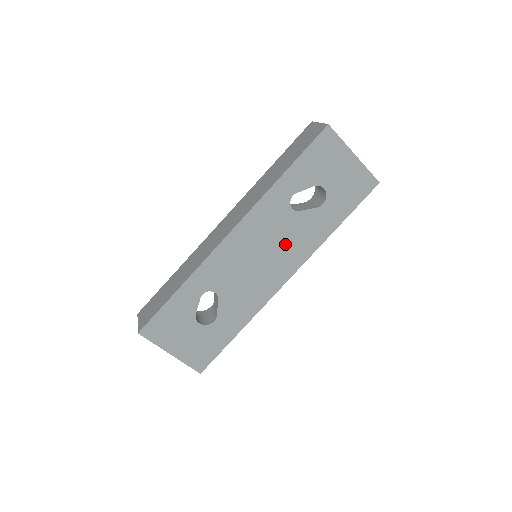
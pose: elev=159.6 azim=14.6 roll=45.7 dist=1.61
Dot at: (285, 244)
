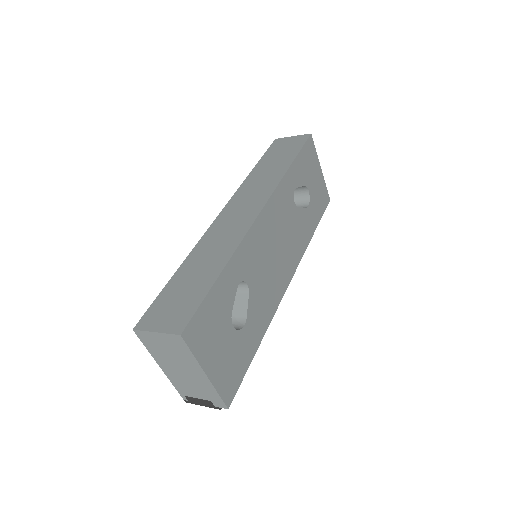
Dot at: (290, 239)
